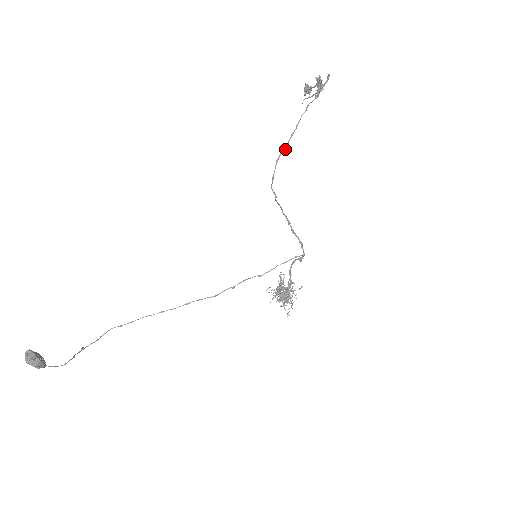
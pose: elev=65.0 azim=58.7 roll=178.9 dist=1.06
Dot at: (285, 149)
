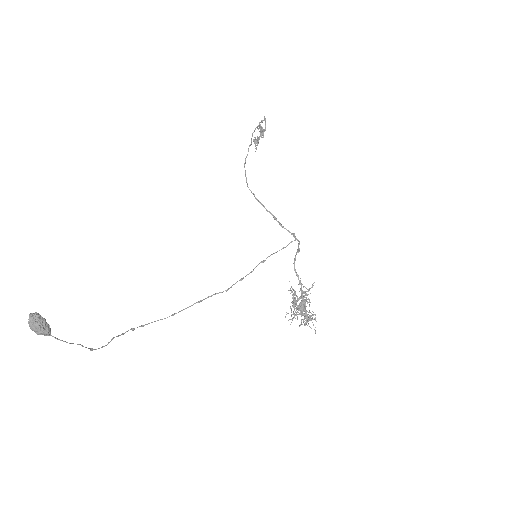
Dot at: occluded
